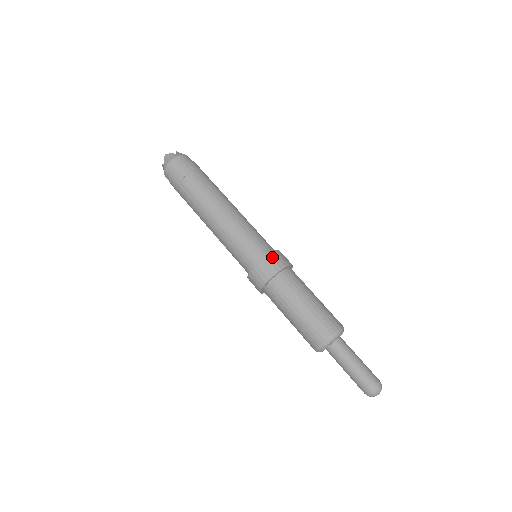
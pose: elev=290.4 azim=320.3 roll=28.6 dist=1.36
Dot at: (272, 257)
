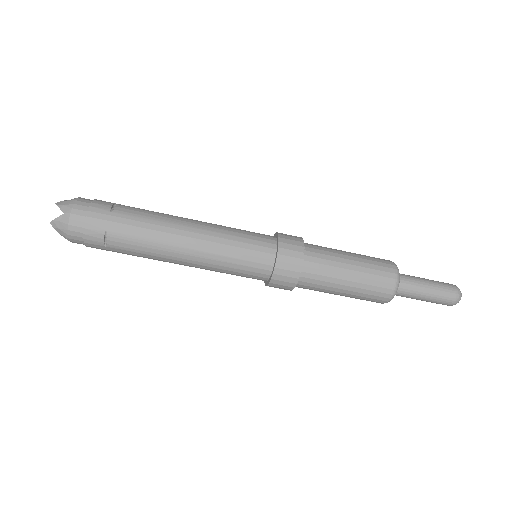
Dot at: (282, 261)
